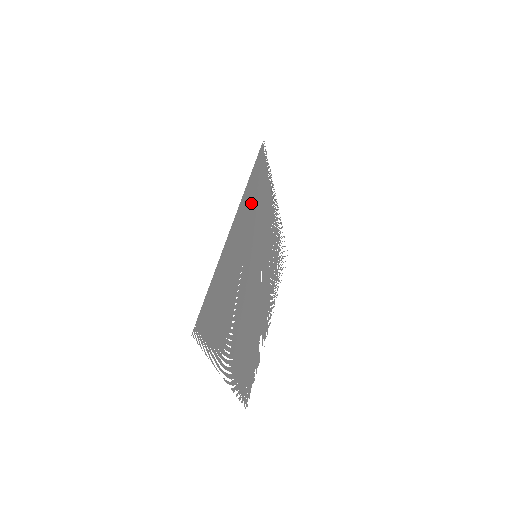
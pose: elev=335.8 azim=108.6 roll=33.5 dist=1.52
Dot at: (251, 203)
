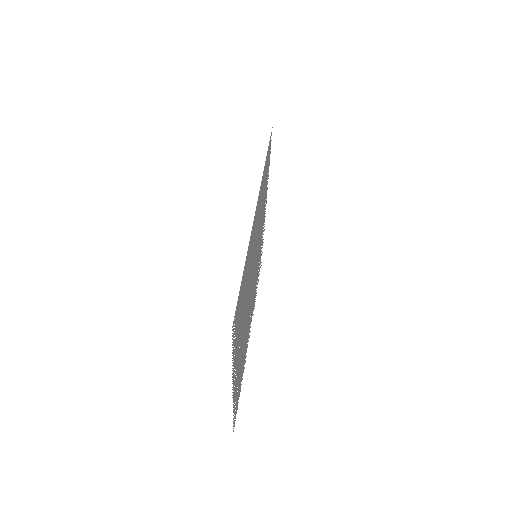
Dot at: (262, 193)
